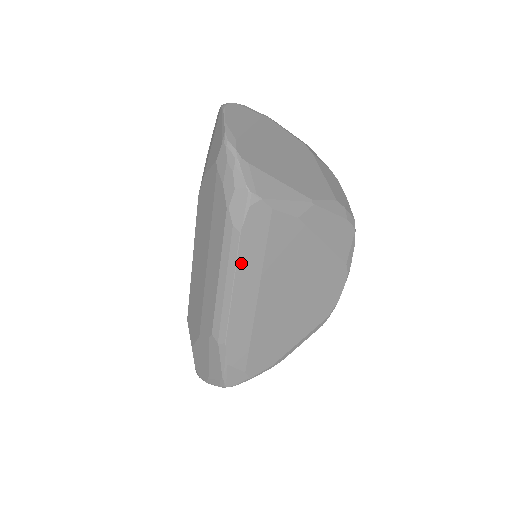
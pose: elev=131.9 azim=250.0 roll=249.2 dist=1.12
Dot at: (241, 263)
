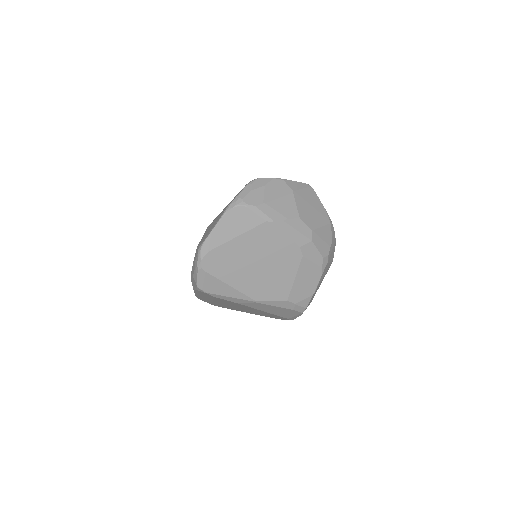
Dot at: (198, 293)
